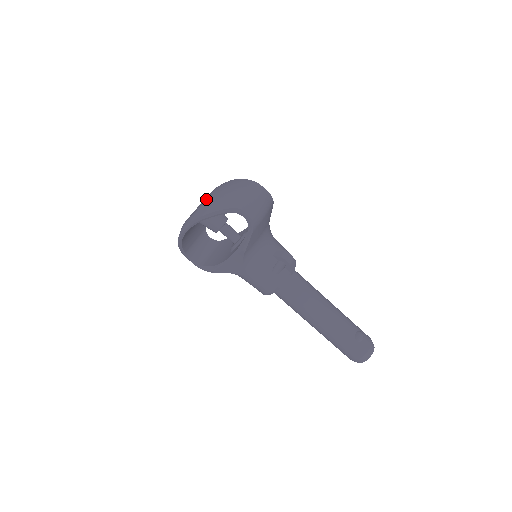
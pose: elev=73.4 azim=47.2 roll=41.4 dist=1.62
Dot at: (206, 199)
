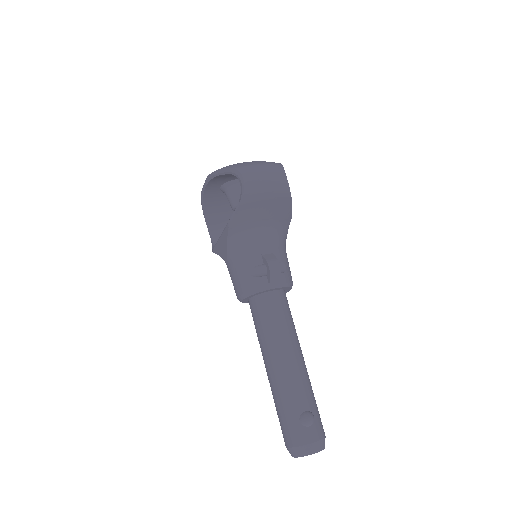
Dot at: occluded
